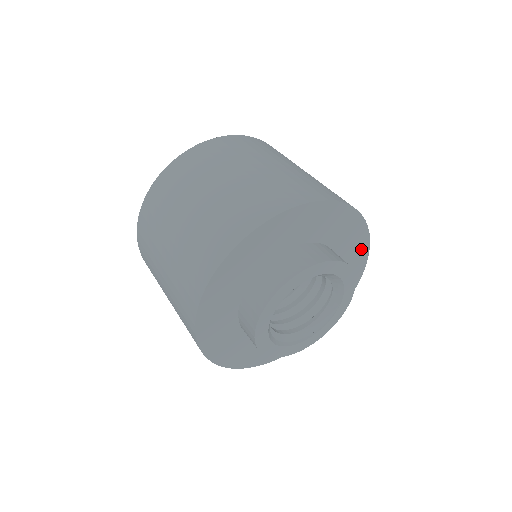
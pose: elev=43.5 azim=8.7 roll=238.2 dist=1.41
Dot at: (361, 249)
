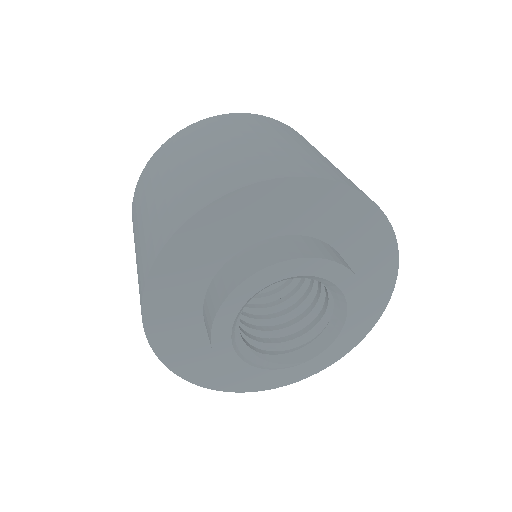
Dot at: occluded
